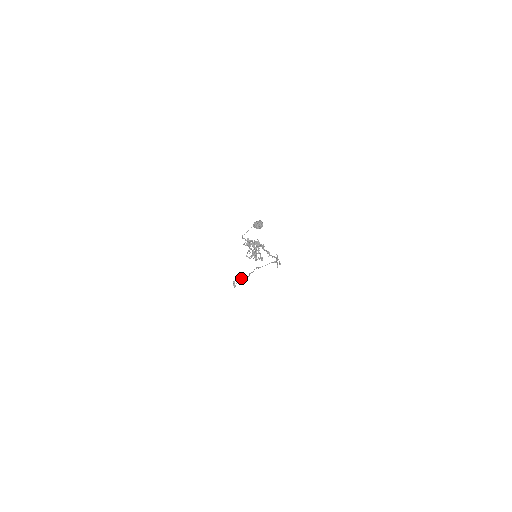
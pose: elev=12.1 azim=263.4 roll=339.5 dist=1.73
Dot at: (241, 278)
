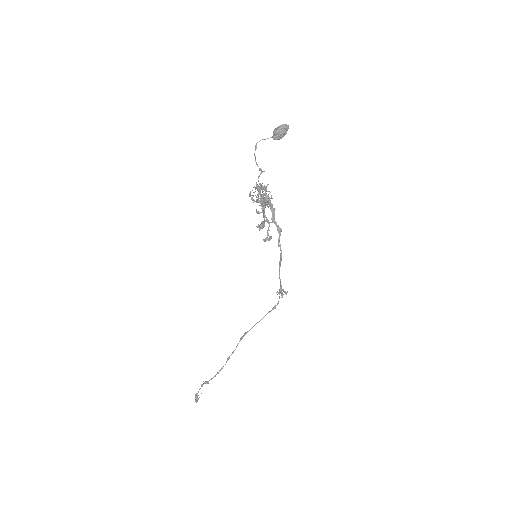
Dot at: (211, 378)
